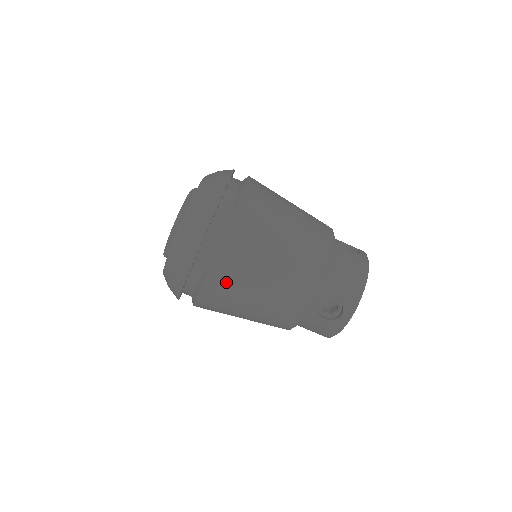
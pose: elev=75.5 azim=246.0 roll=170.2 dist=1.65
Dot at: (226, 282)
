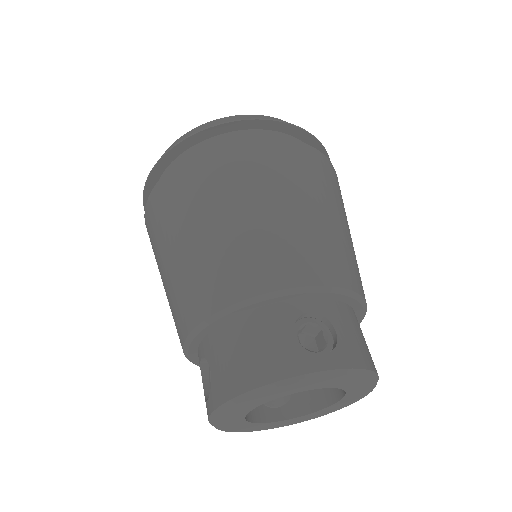
Dot at: (270, 160)
